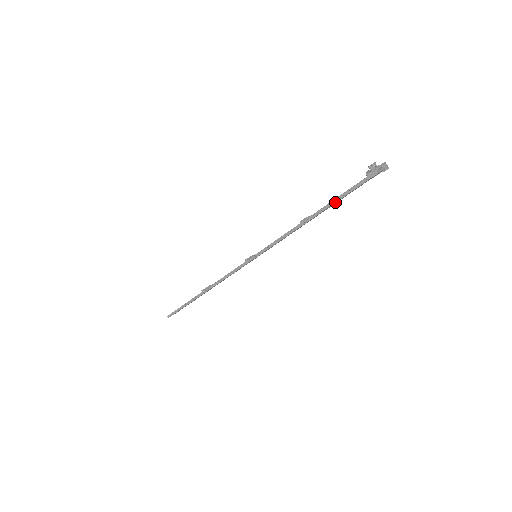
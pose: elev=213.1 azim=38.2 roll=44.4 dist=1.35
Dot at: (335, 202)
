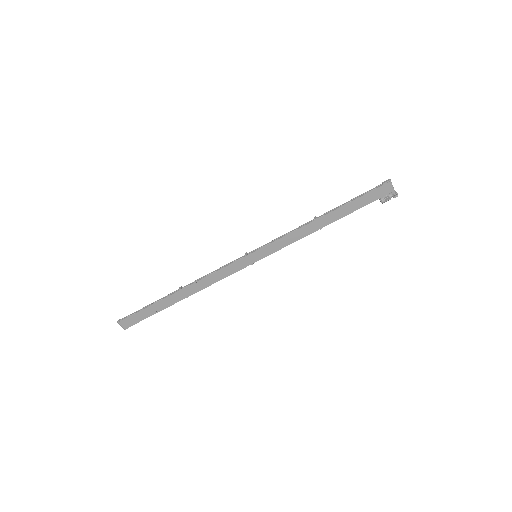
Dot at: (350, 201)
